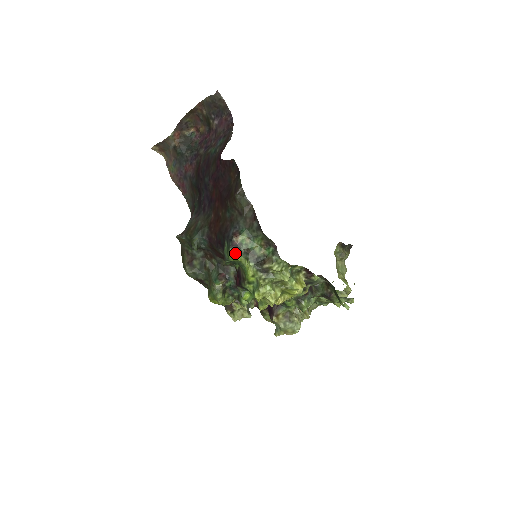
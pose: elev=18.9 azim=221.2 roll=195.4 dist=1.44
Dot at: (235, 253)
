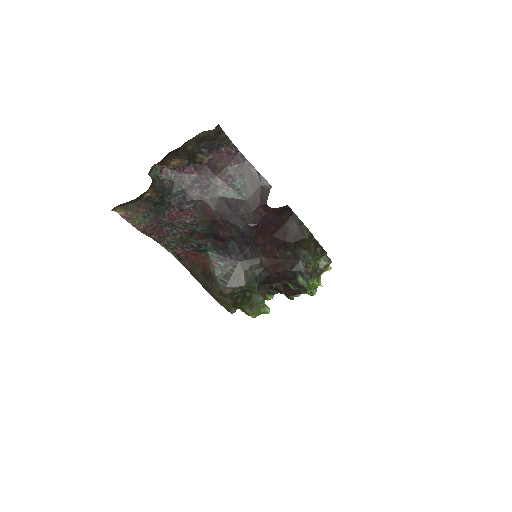
Dot at: occluded
